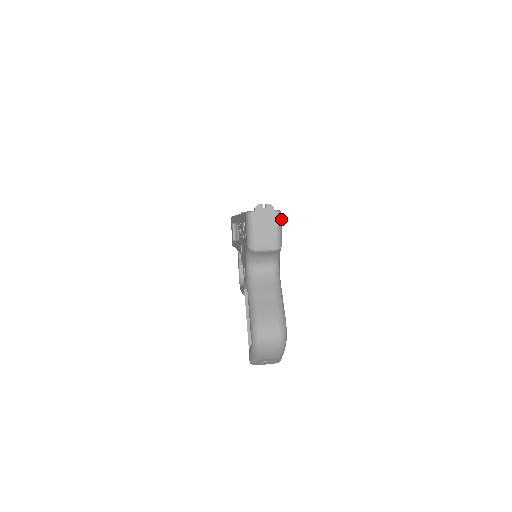
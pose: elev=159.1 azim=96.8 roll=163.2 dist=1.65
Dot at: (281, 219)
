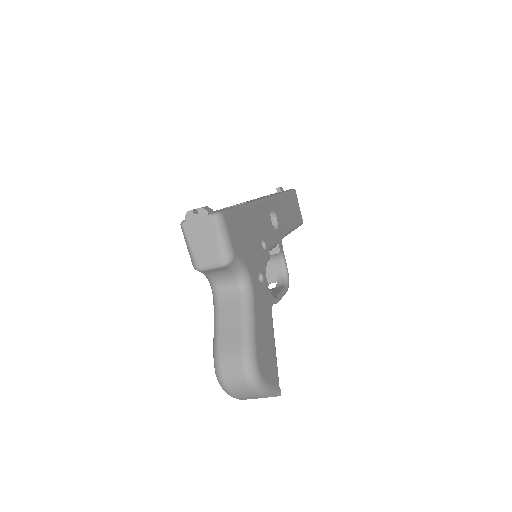
Dot at: (223, 223)
